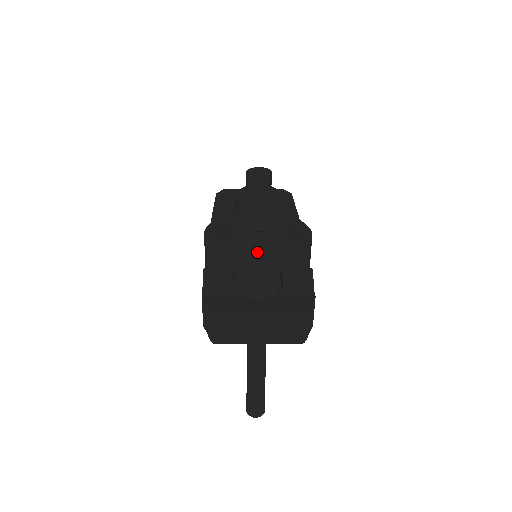
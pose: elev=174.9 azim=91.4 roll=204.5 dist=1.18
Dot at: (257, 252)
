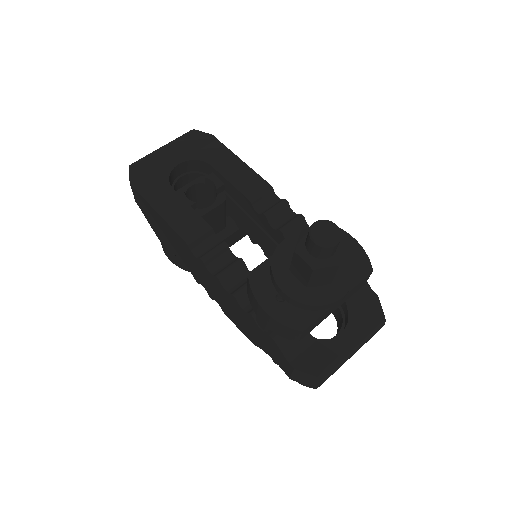
Dot at: (337, 303)
